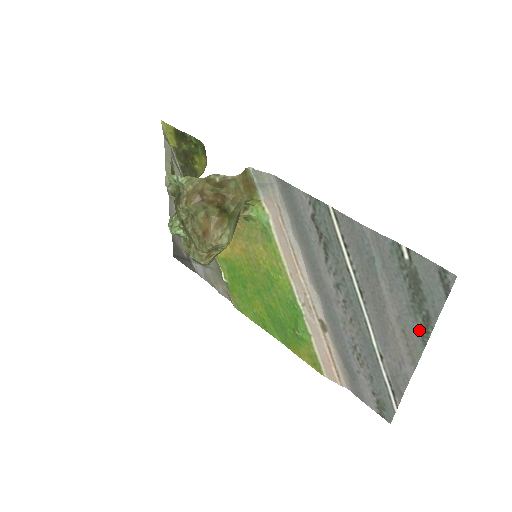
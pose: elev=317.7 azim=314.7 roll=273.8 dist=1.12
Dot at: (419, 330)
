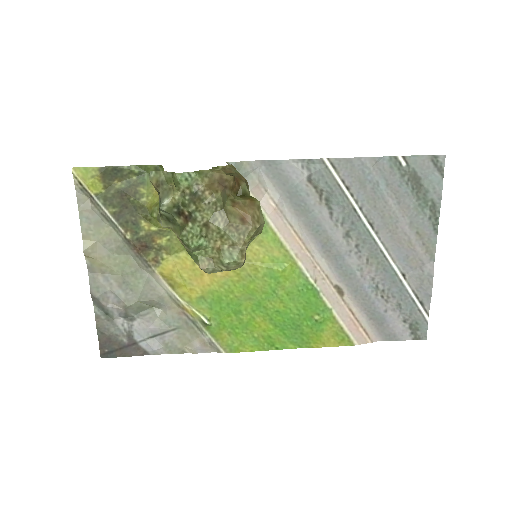
Dot at: (429, 222)
